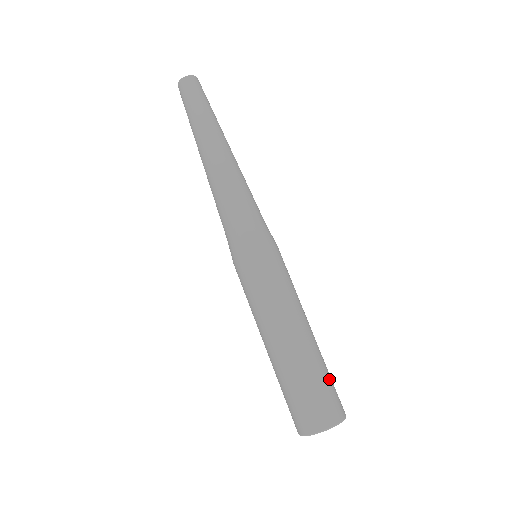
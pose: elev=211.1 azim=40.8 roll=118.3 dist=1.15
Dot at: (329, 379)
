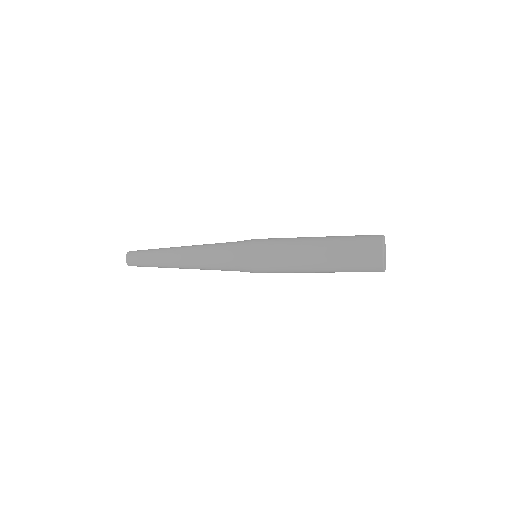
Dot at: occluded
